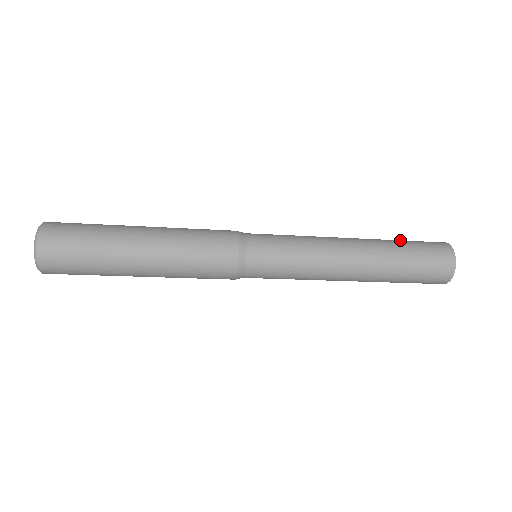
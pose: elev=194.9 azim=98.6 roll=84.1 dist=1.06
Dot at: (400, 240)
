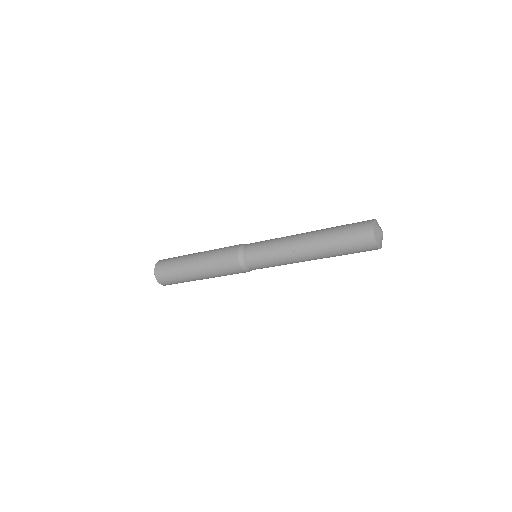
Dot at: occluded
